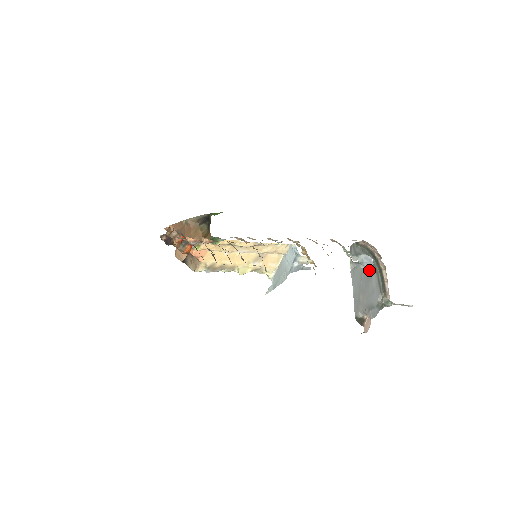
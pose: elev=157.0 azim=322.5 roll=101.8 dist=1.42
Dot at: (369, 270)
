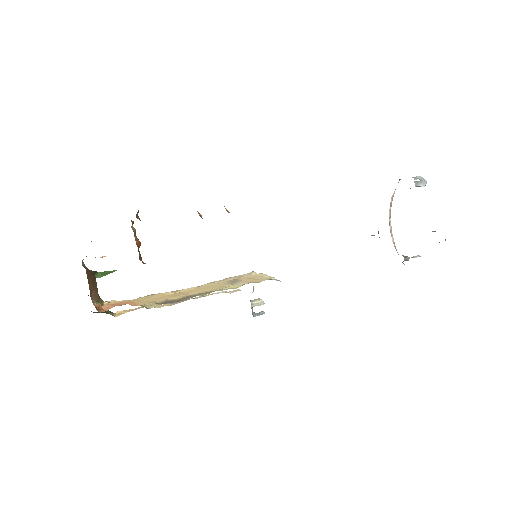
Dot at: occluded
